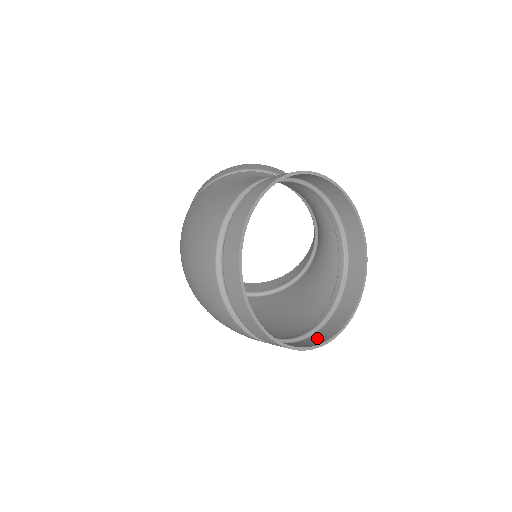
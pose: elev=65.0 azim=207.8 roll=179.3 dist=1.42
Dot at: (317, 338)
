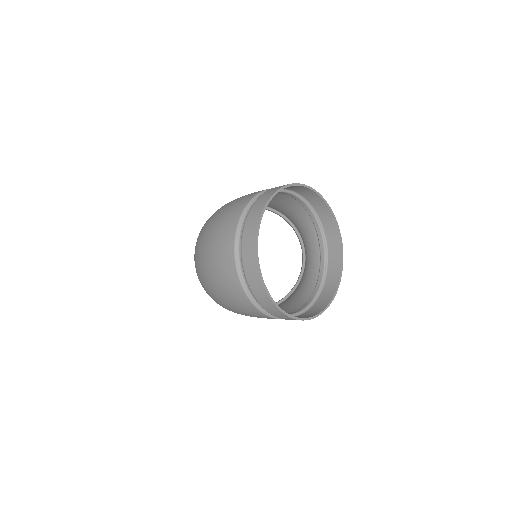
Dot at: occluded
